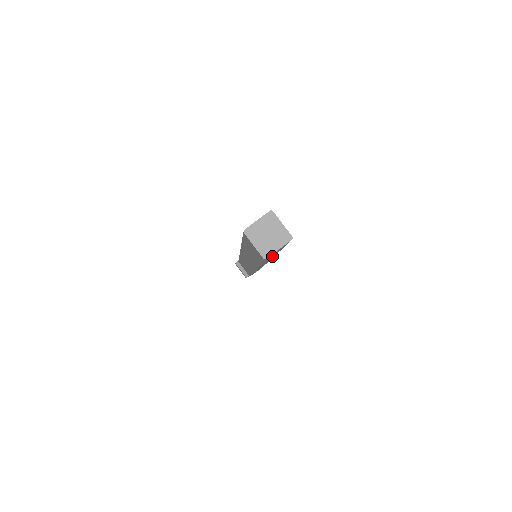
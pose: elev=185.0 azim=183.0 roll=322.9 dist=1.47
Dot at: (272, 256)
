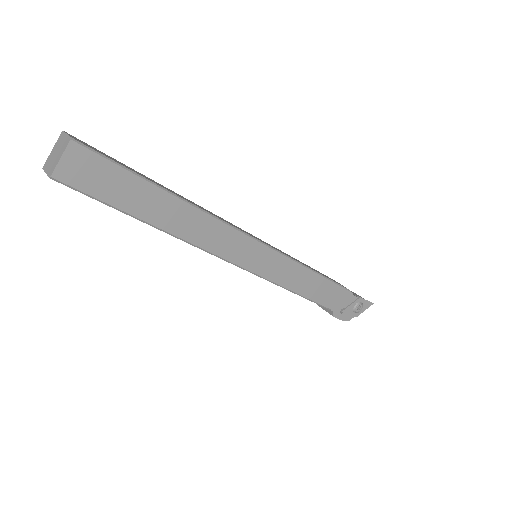
Dot at: (171, 211)
